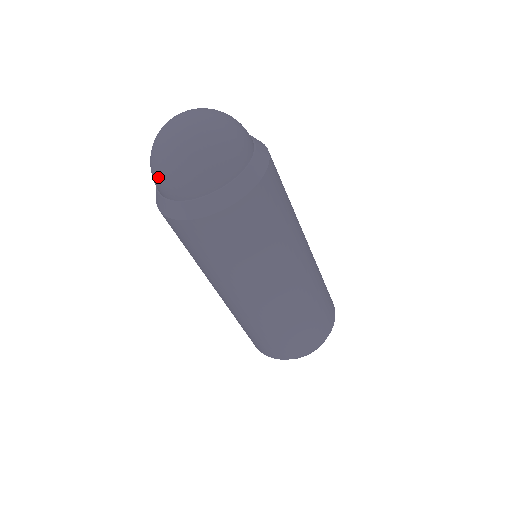
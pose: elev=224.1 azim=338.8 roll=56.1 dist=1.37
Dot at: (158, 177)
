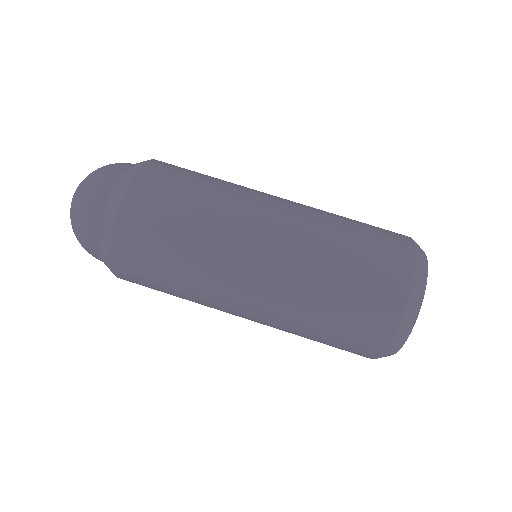
Dot at: (80, 235)
